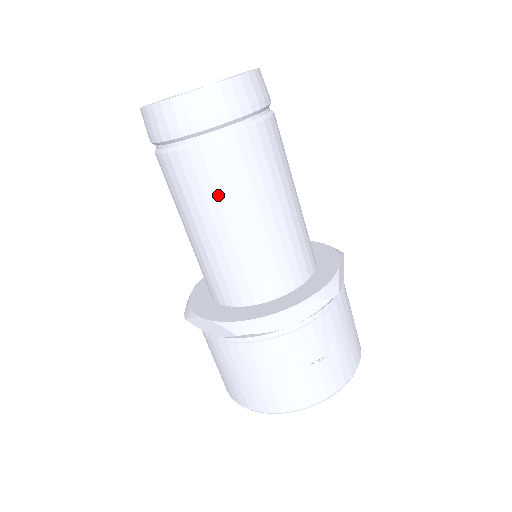
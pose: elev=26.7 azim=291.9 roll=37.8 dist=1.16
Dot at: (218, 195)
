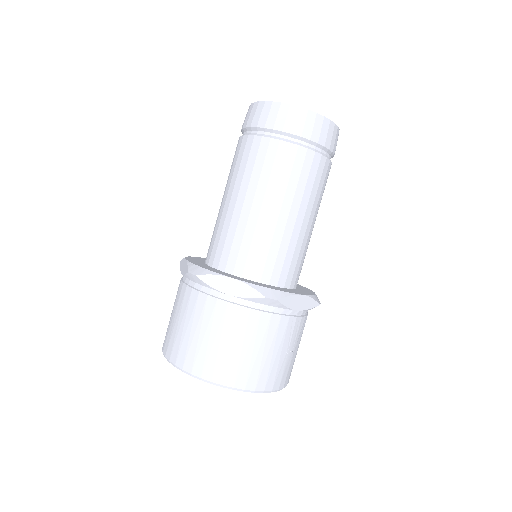
Dot at: (298, 188)
